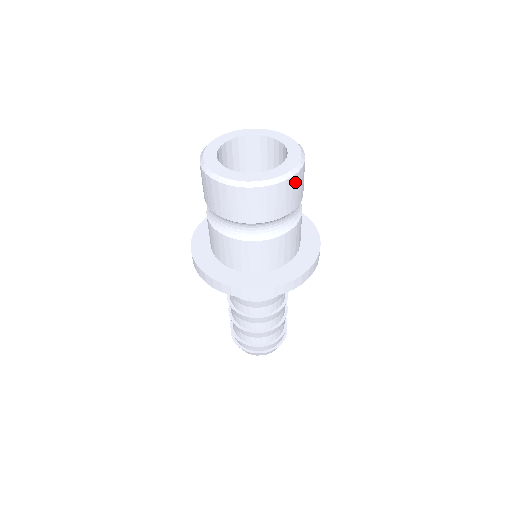
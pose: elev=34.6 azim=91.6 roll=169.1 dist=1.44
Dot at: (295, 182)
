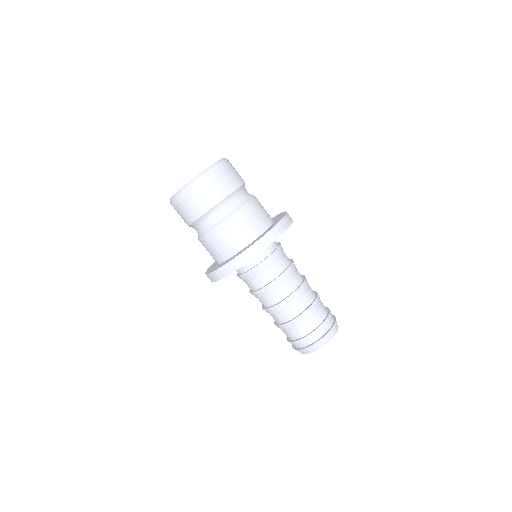
Dot at: (212, 176)
